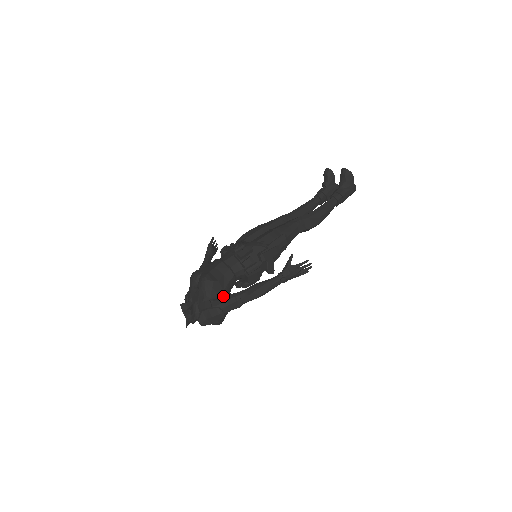
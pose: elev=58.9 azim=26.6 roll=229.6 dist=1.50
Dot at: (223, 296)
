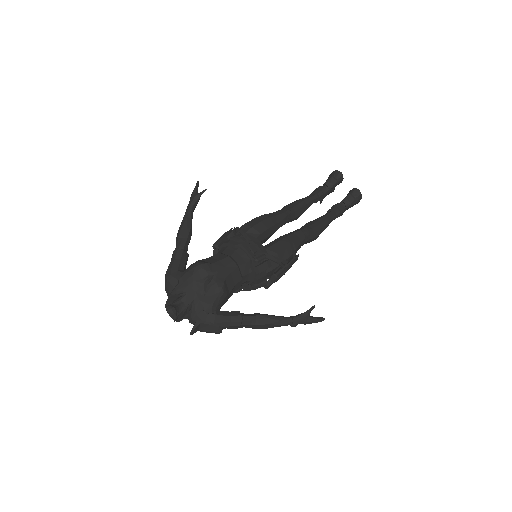
Dot at: occluded
